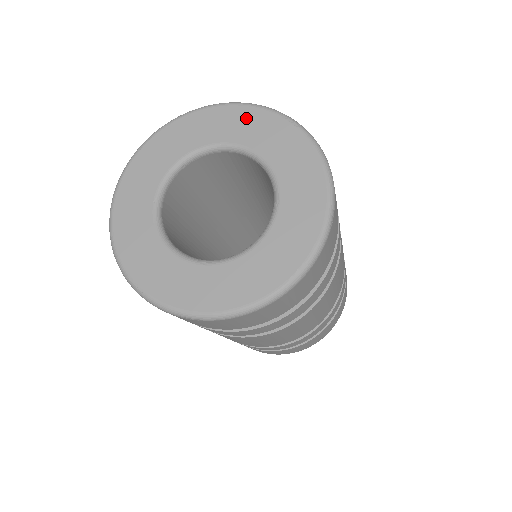
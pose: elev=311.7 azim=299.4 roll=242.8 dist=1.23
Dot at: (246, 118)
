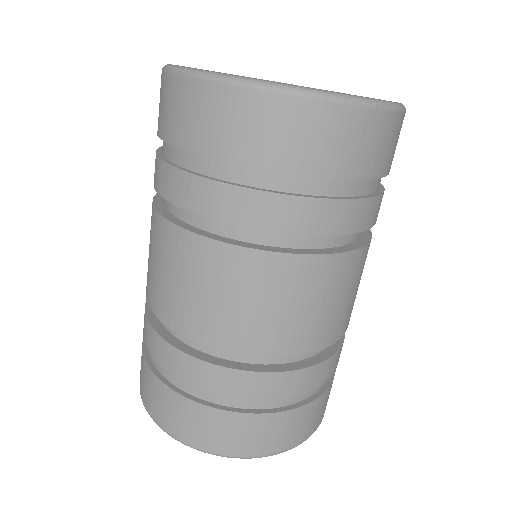
Dot at: occluded
